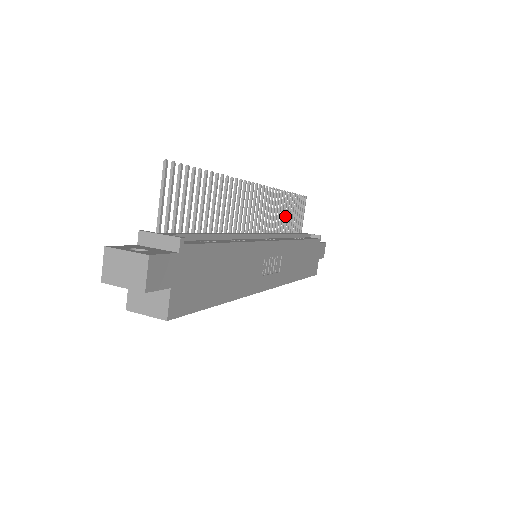
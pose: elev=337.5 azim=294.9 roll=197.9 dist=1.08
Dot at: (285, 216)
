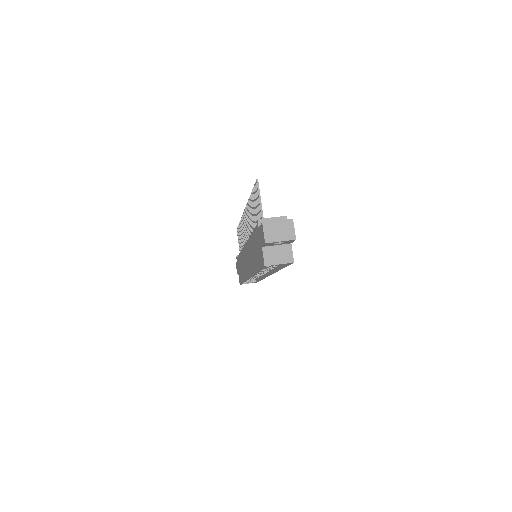
Dot at: occluded
